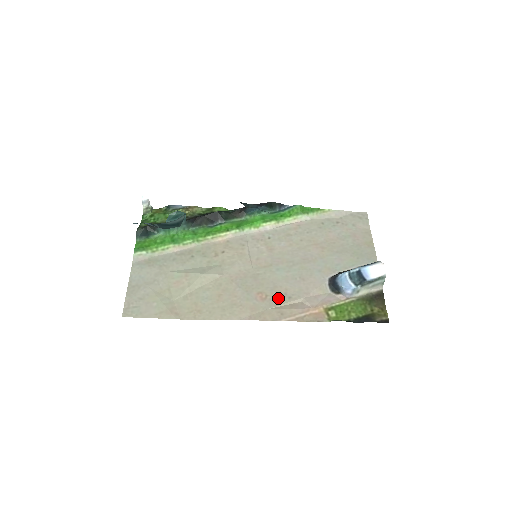
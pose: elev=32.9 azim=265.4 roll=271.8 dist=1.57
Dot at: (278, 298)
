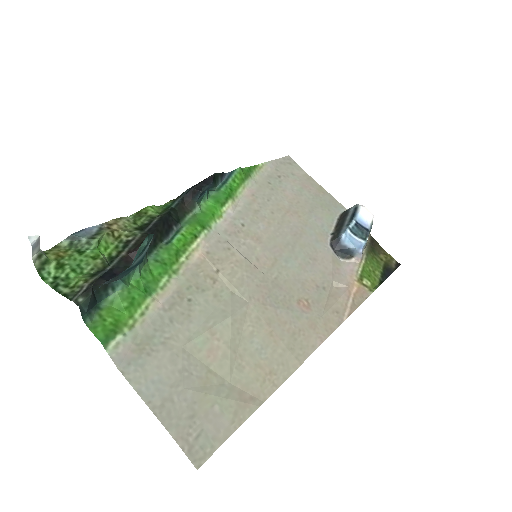
Dot at: (317, 296)
